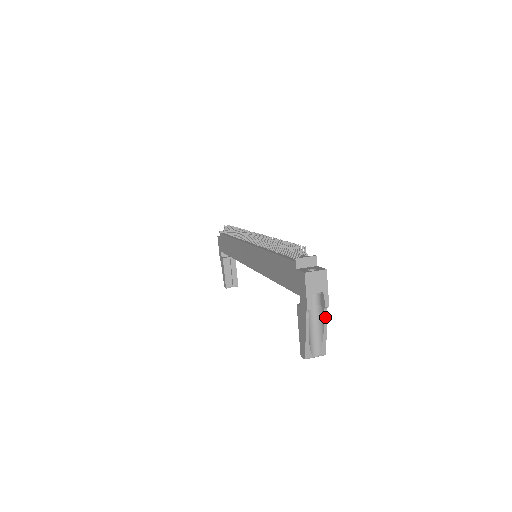
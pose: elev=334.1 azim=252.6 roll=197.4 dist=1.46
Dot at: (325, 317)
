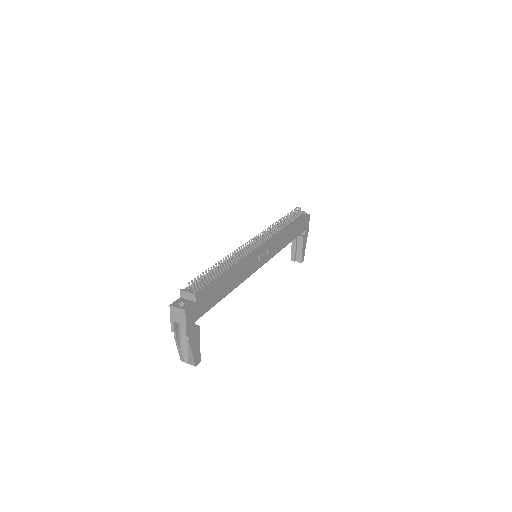
Dot at: (188, 342)
